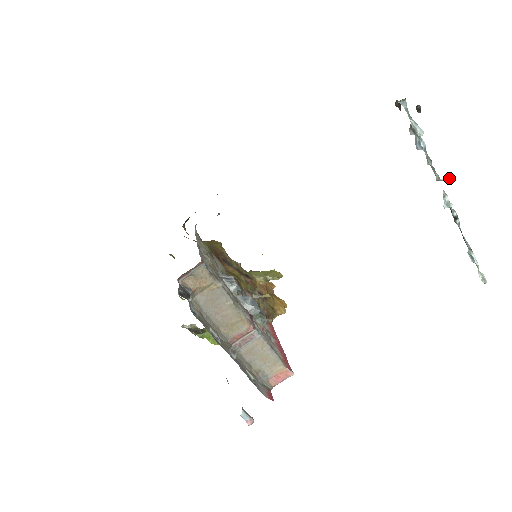
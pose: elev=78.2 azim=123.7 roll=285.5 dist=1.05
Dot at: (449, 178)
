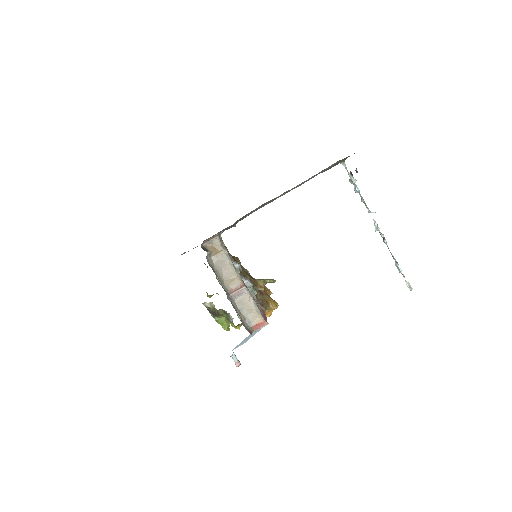
Dot at: occluded
